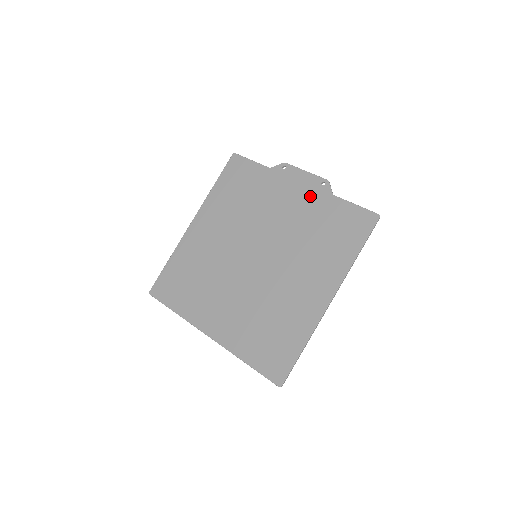
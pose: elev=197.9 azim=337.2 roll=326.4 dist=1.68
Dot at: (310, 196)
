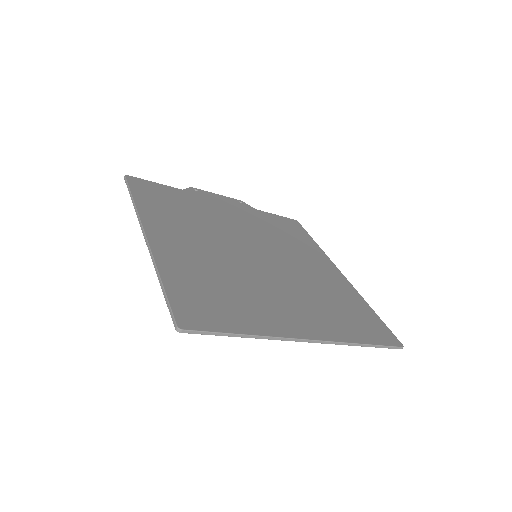
Dot at: (242, 210)
